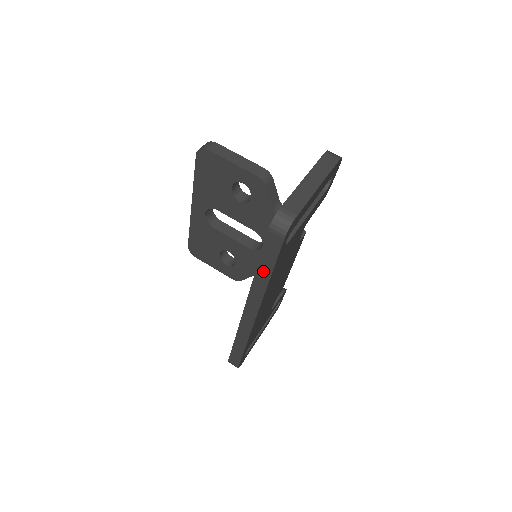
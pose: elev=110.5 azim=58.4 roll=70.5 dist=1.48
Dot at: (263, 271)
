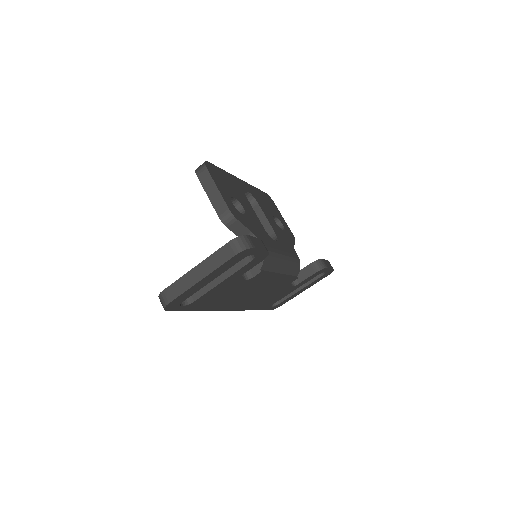
Dot at: occluded
